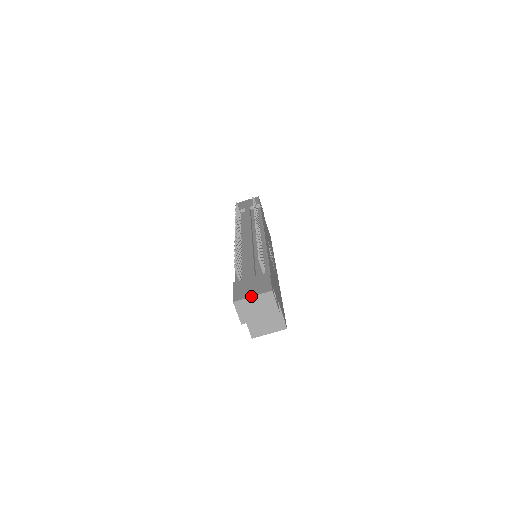
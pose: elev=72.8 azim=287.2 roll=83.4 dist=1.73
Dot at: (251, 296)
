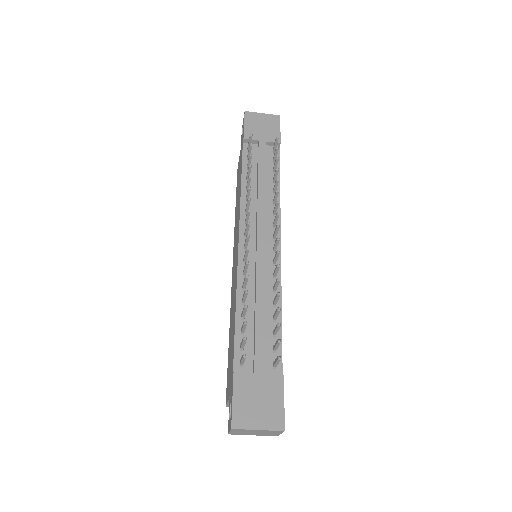
Dot at: (257, 429)
